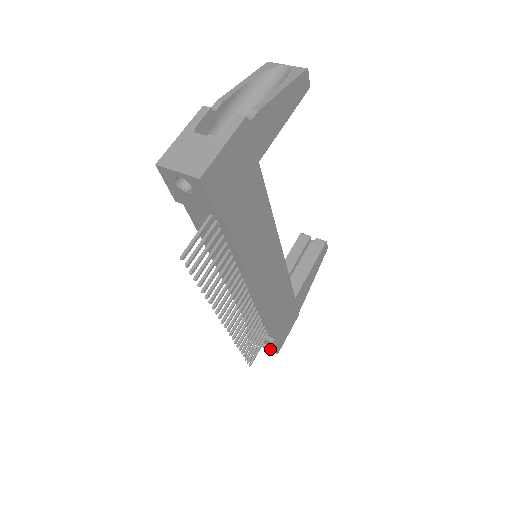
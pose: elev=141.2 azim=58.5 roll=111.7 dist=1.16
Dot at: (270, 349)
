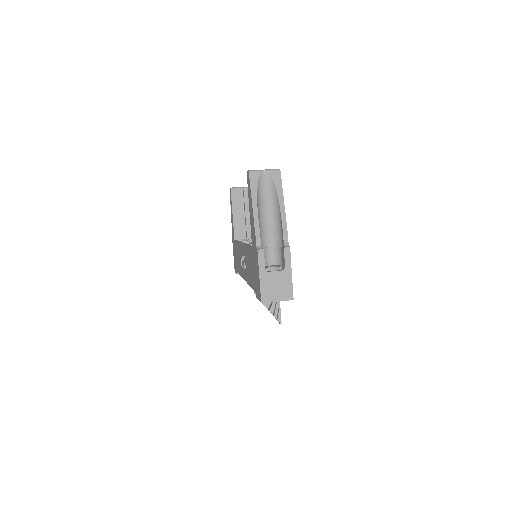
Dot at: occluded
